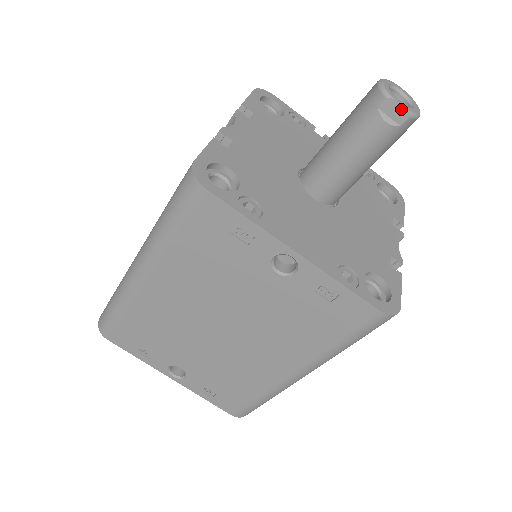
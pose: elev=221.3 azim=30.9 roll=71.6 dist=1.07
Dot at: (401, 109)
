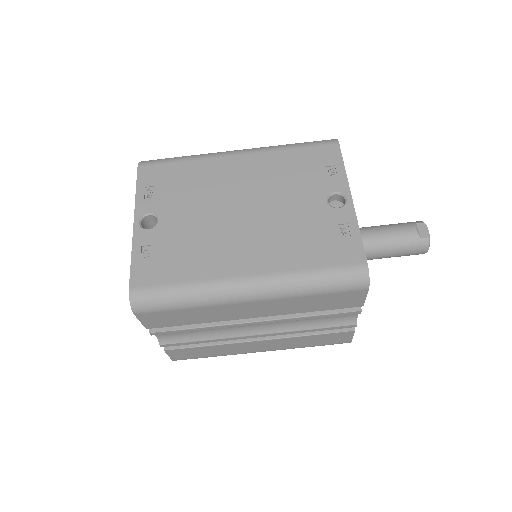
Dot at: (427, 232)
